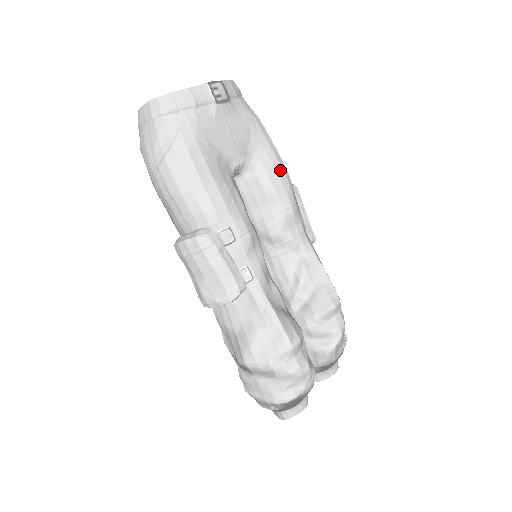
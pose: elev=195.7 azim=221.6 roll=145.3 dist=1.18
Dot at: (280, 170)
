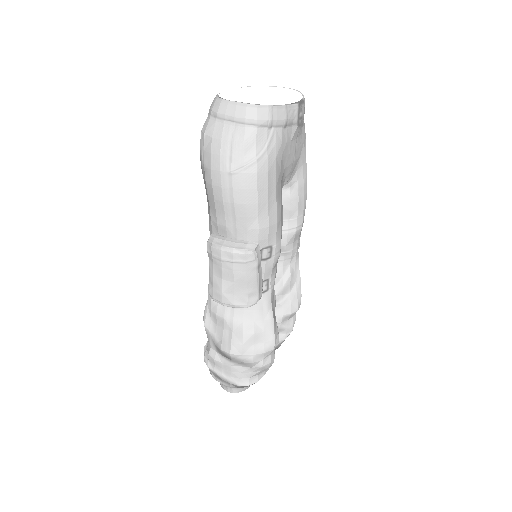
Dot at: (306, 190)
